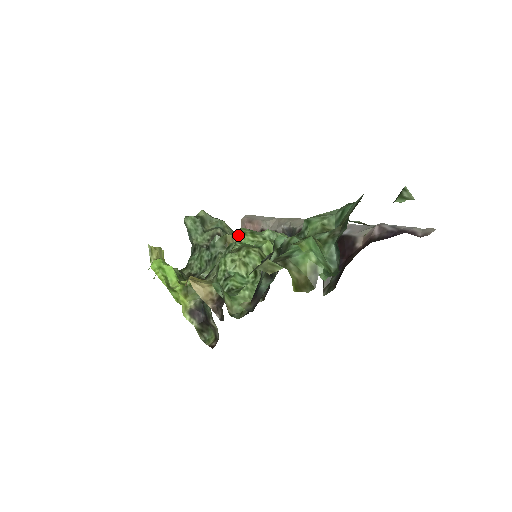
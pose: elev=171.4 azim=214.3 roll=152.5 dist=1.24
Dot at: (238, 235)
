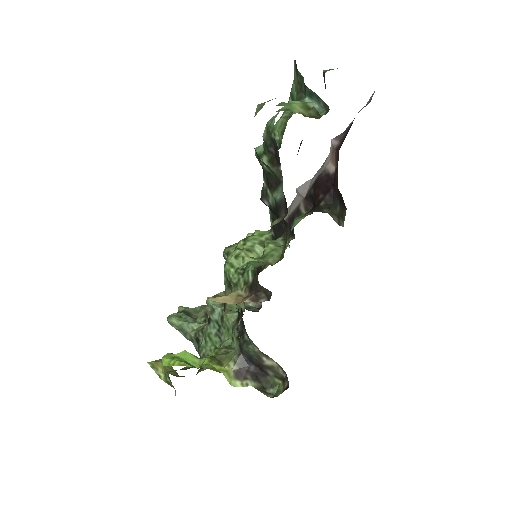
Dot at: occluded
